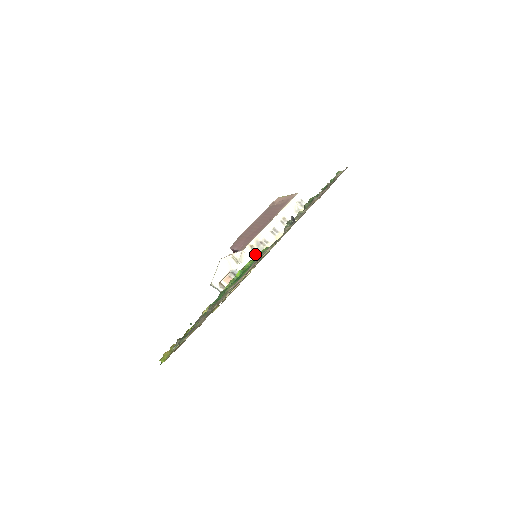
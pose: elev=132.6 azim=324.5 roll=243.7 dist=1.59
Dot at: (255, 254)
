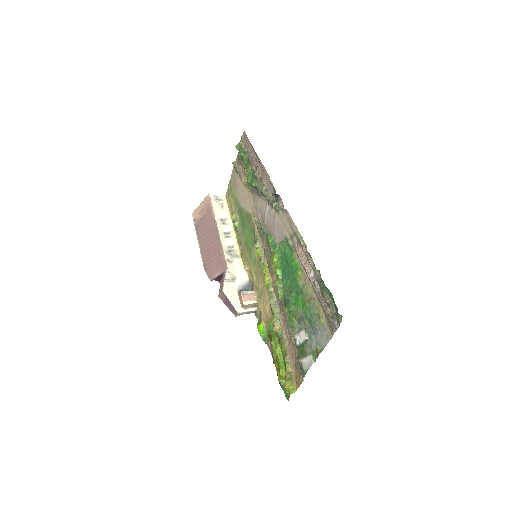
Dot at: (236, 263)
